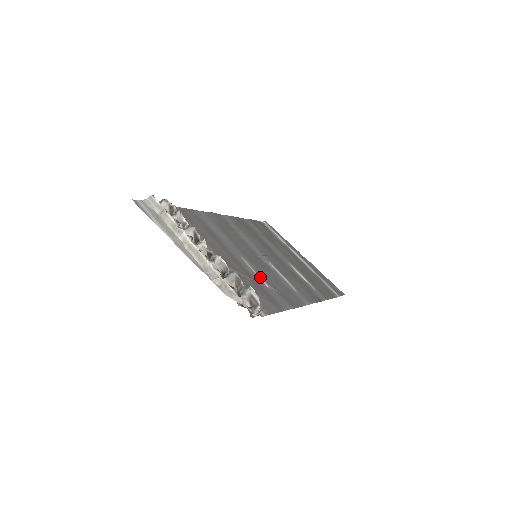
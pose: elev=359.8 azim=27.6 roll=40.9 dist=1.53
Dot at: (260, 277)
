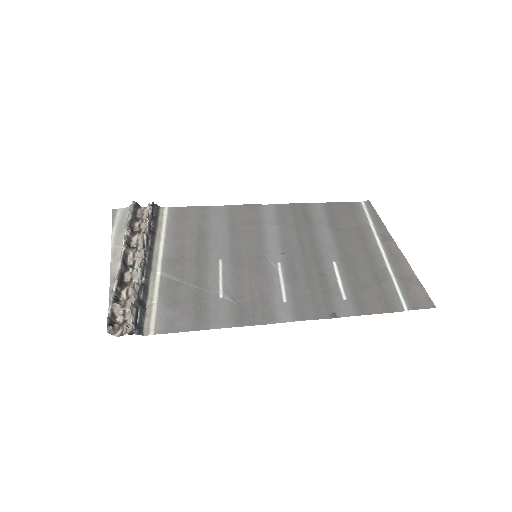
Dot at: (223, 284)
